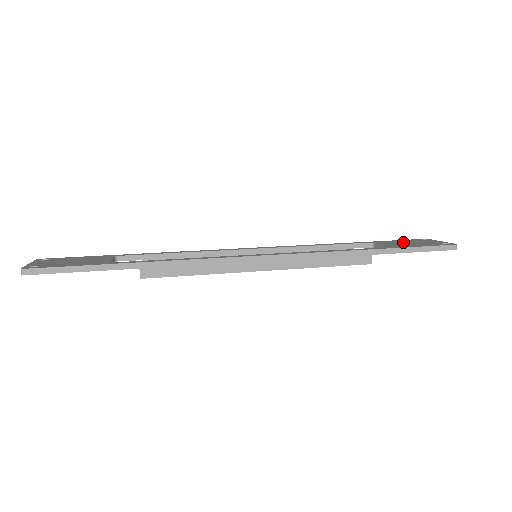
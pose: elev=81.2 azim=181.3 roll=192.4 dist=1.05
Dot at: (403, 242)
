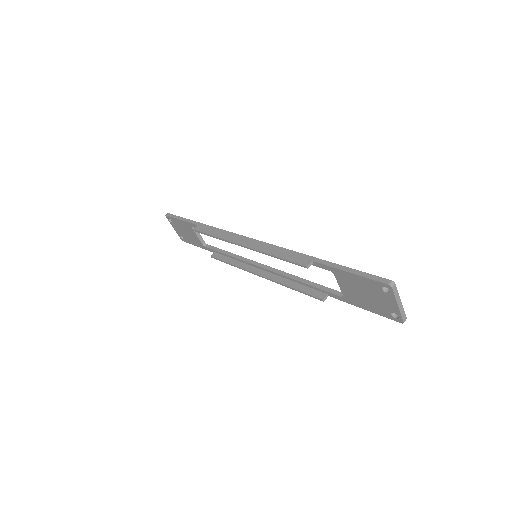
Dot at: occluded
